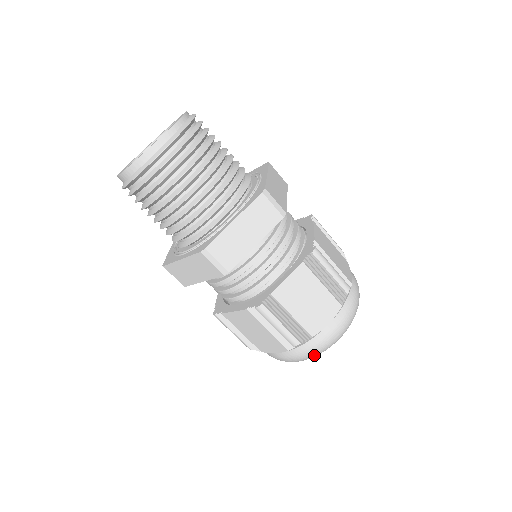
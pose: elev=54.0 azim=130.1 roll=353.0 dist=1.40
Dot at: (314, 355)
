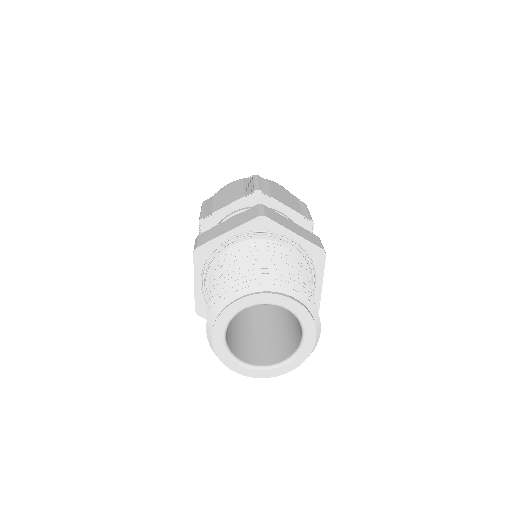
Dot at: occluded
